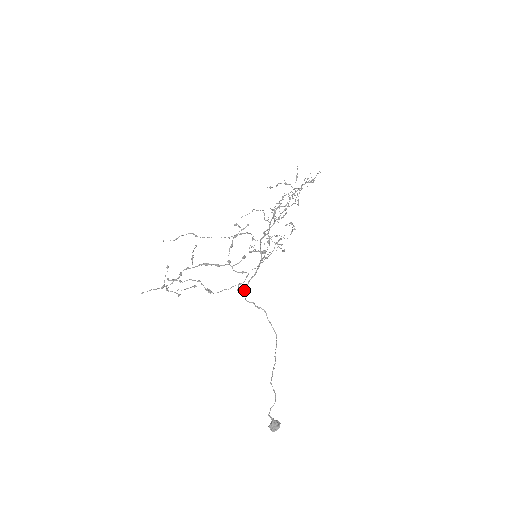
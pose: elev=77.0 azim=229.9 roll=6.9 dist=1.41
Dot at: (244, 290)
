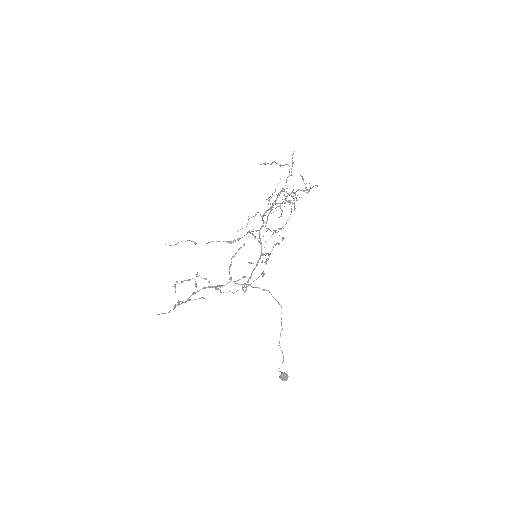
Dot at: (248, 280)
